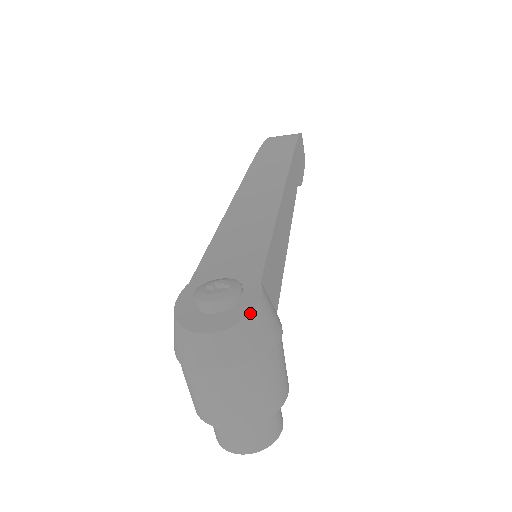
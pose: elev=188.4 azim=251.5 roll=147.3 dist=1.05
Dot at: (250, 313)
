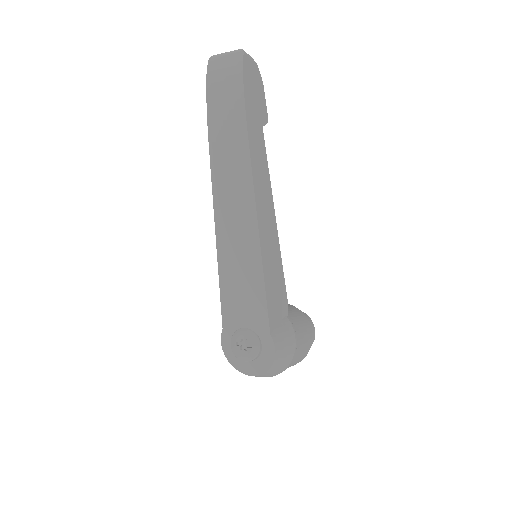
Dot at: (272, 364)
